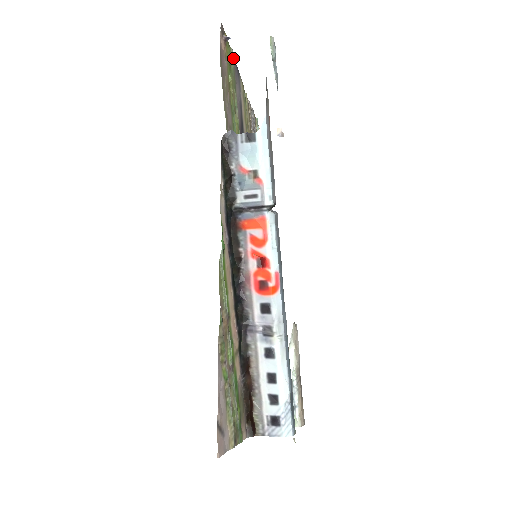
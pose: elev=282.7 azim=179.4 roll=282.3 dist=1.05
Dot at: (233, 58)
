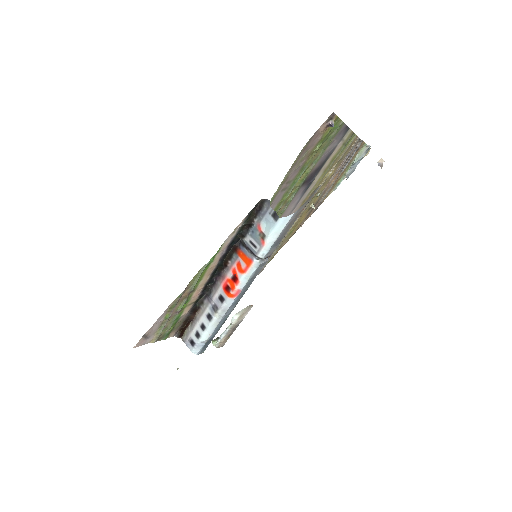
Dot at: (344, 124)
